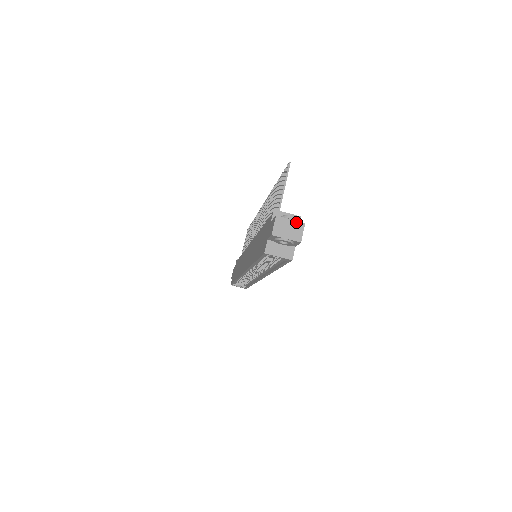
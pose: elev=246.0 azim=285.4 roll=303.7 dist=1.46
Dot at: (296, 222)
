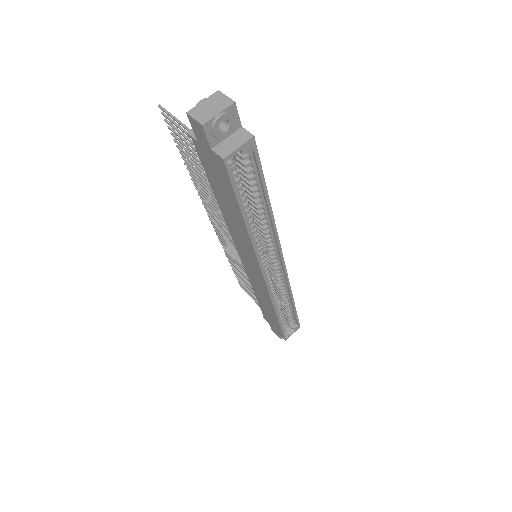
Dot at: (210, 98)
